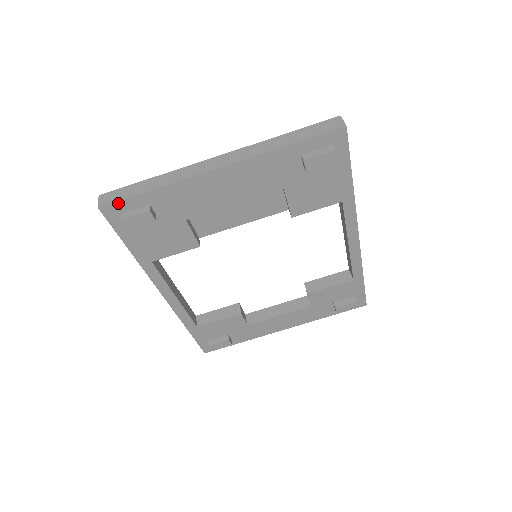
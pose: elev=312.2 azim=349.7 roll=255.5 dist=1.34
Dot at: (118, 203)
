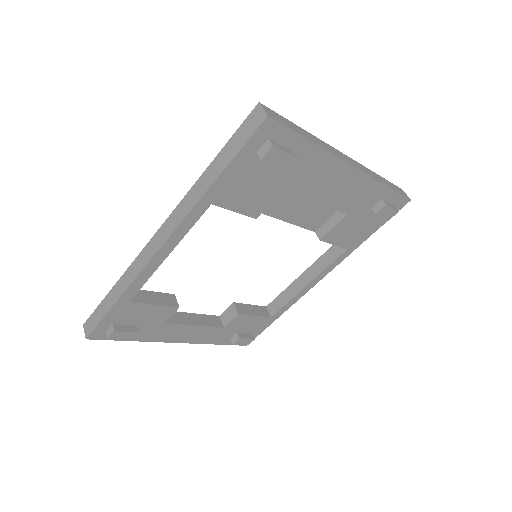
Dot at: (282, 128)
